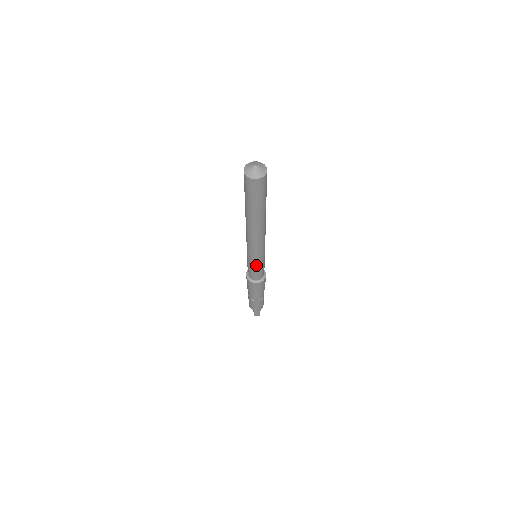
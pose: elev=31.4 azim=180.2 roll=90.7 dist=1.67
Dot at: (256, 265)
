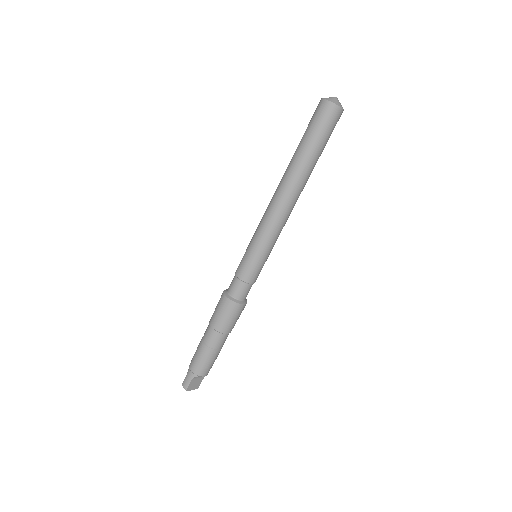
Dot at: (246, 258)
